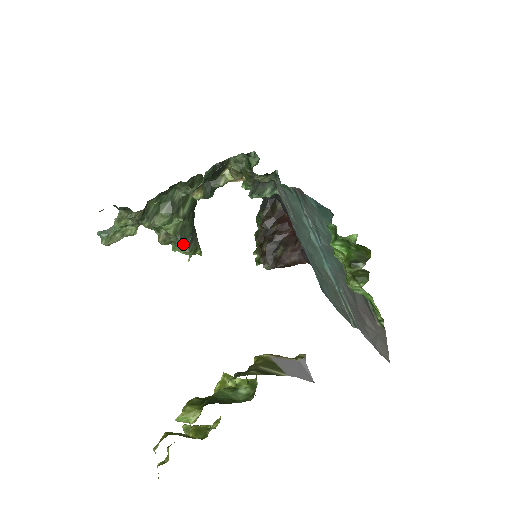
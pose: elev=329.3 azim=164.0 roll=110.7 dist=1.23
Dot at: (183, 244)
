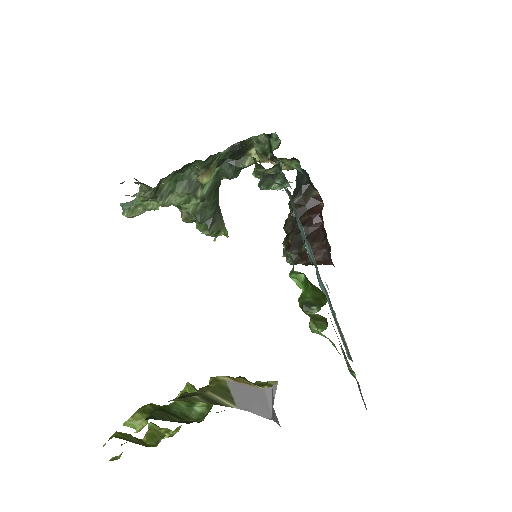
Dot at: (204, 225)
